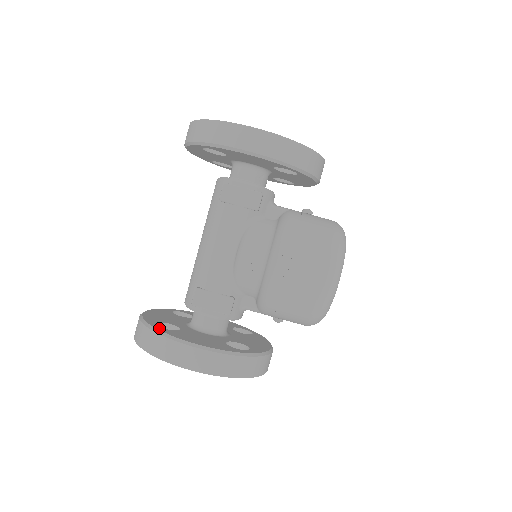
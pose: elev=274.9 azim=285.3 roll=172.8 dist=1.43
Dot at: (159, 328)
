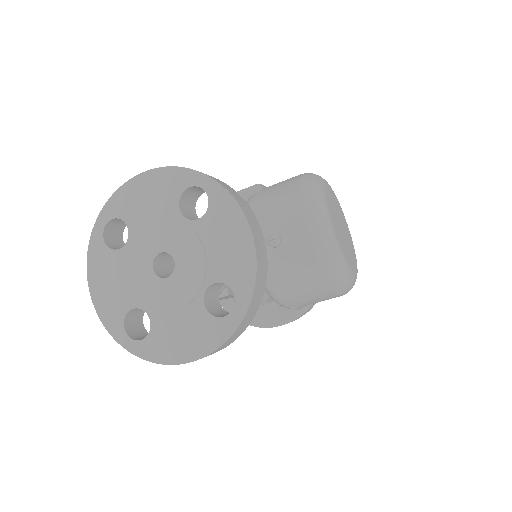
Dot at: occluded
